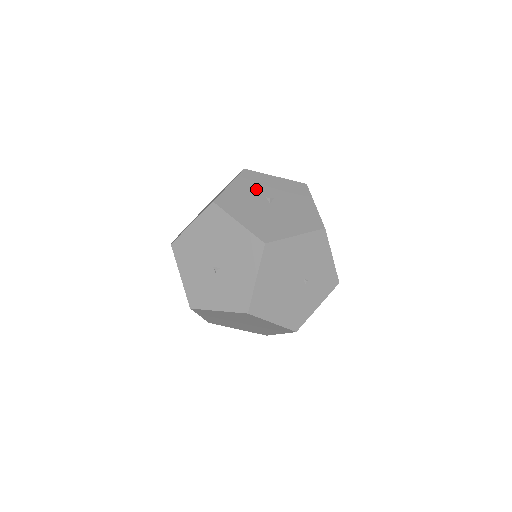
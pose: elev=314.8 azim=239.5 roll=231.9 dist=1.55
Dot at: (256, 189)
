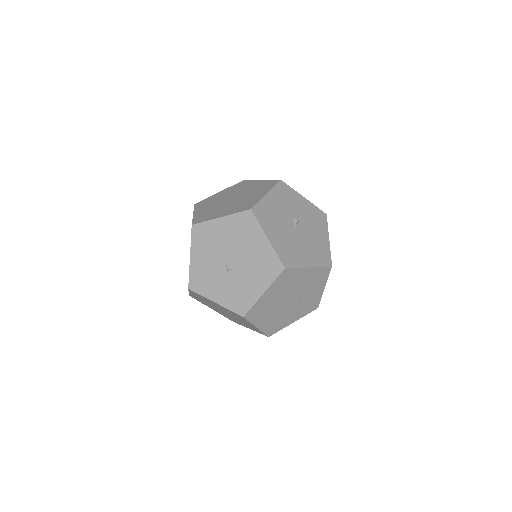
Dot at: (287, 206)
